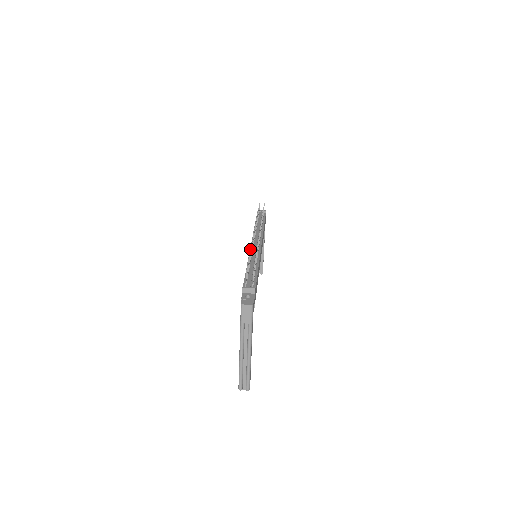
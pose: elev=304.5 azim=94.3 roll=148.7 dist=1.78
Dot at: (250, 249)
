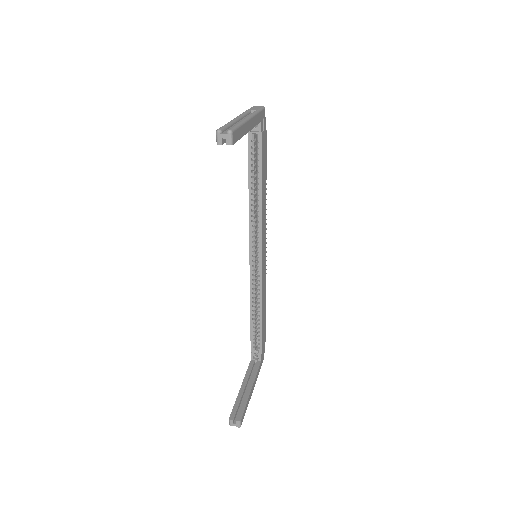
Dot at: occluded
